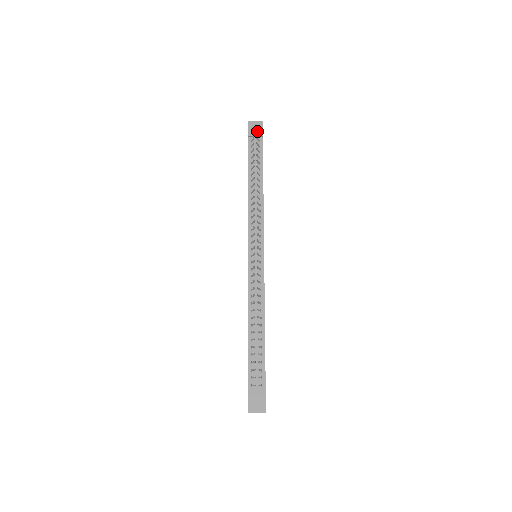
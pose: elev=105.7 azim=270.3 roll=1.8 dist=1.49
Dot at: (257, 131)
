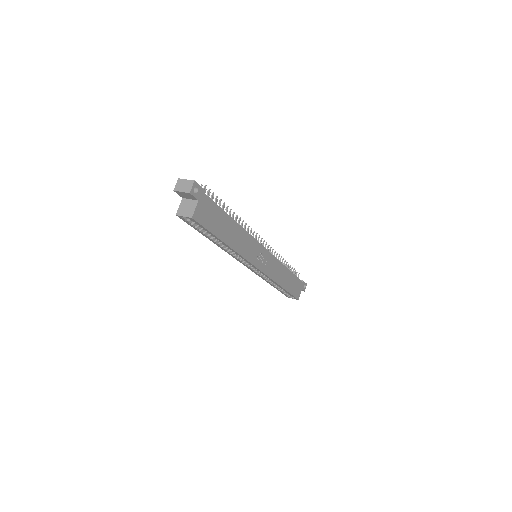
Dot at: occluded
